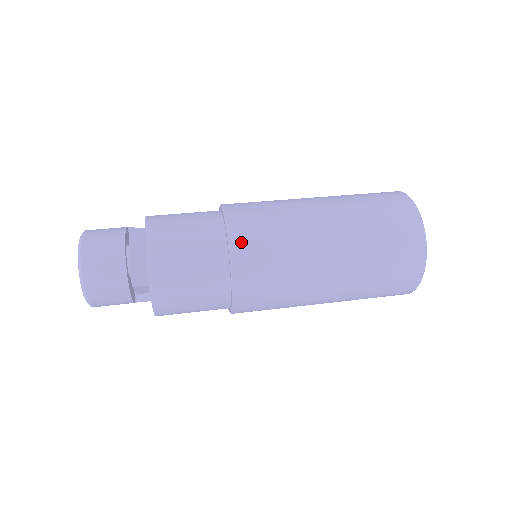
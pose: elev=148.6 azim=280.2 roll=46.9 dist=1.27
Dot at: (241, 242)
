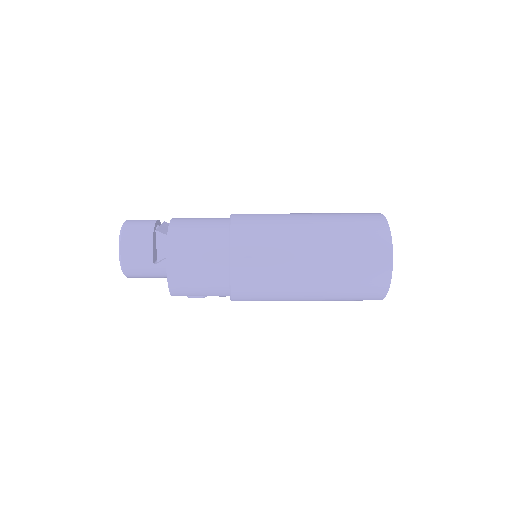
Dot at: (240, 214)
